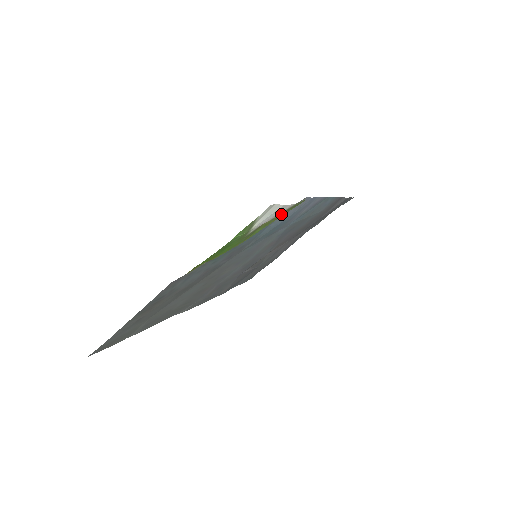
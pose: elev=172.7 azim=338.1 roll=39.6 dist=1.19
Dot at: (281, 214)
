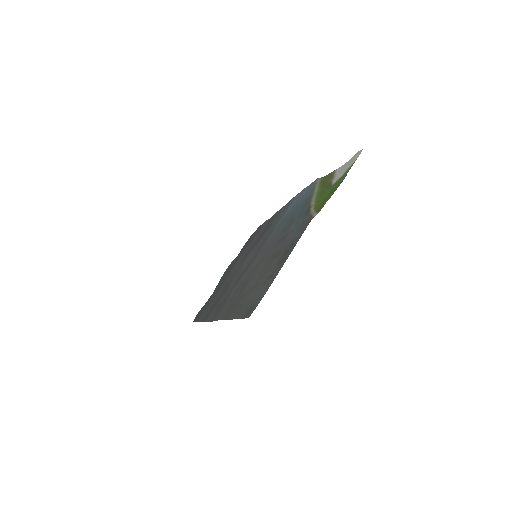
Dot at: (326, 180)
